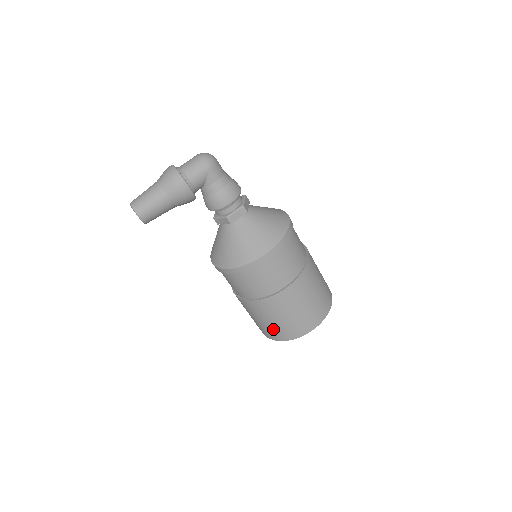
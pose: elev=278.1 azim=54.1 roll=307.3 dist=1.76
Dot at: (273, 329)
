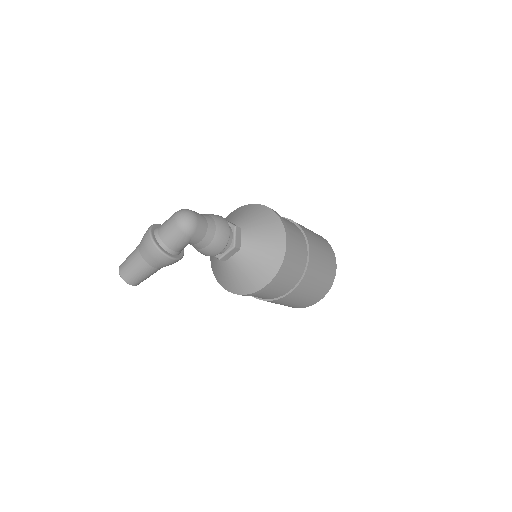
Dot at: occluded
